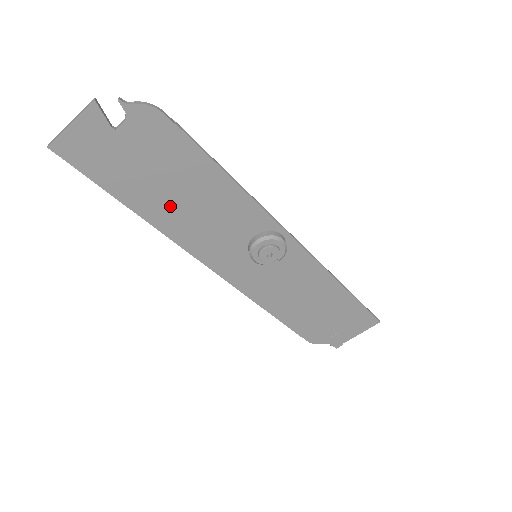
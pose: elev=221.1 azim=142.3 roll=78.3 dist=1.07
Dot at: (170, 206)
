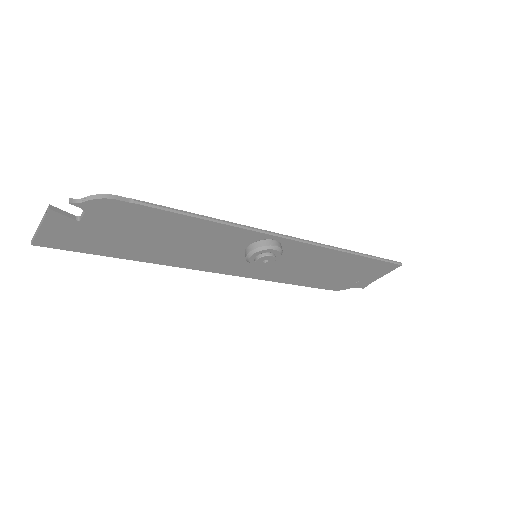
Dot at: (158, 249)
